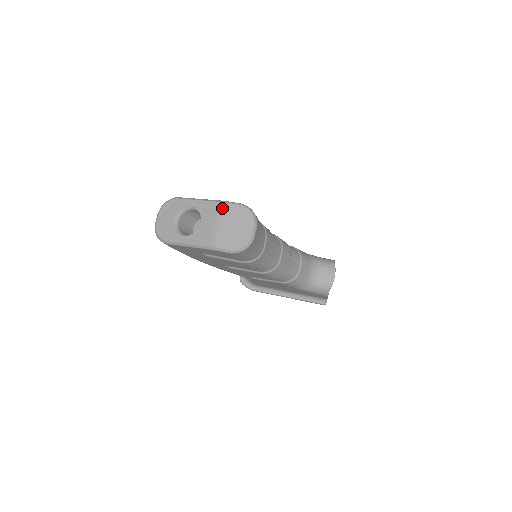
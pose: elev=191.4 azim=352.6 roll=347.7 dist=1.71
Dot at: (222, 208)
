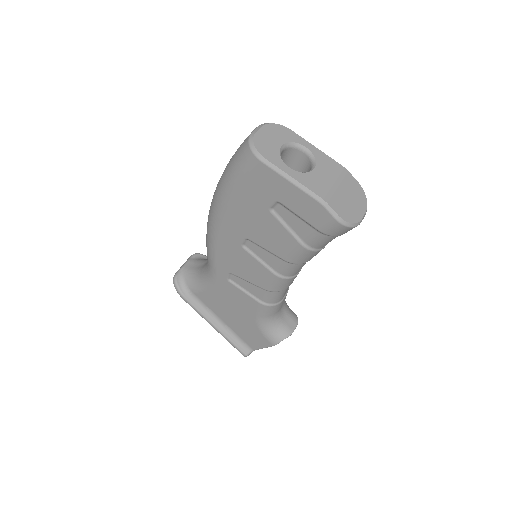
Dot at: (343, 172)
